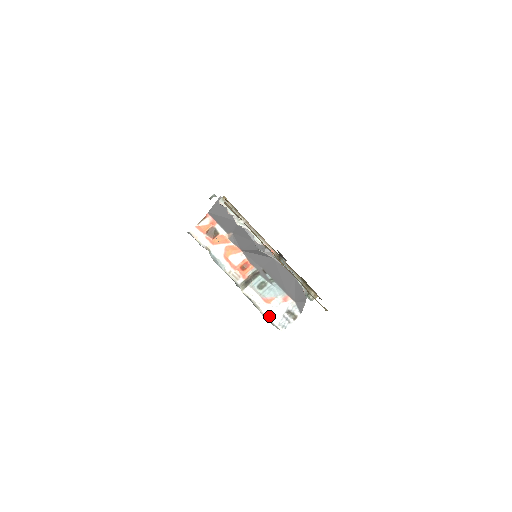
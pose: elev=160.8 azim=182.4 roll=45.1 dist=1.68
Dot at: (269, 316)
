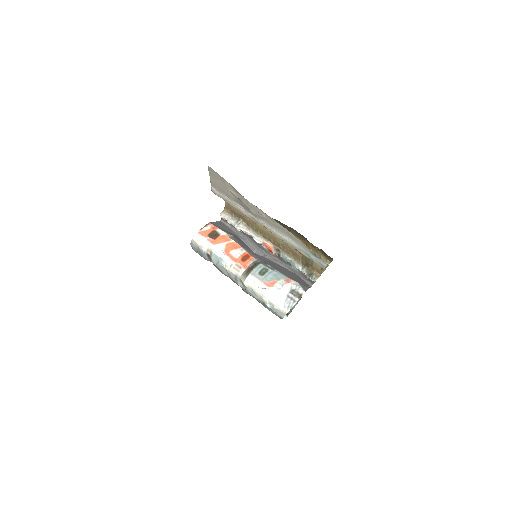
Dot at: (273, 300)
